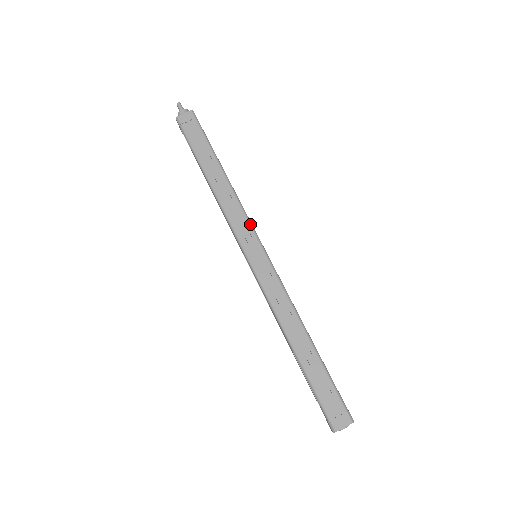
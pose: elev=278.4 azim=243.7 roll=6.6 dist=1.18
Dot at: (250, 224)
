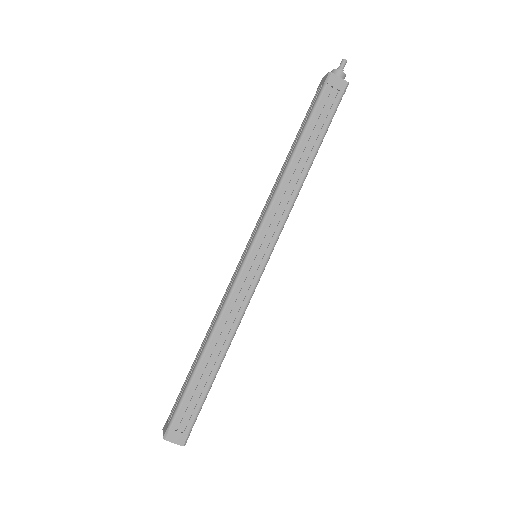
Dot at: (281, 230)
